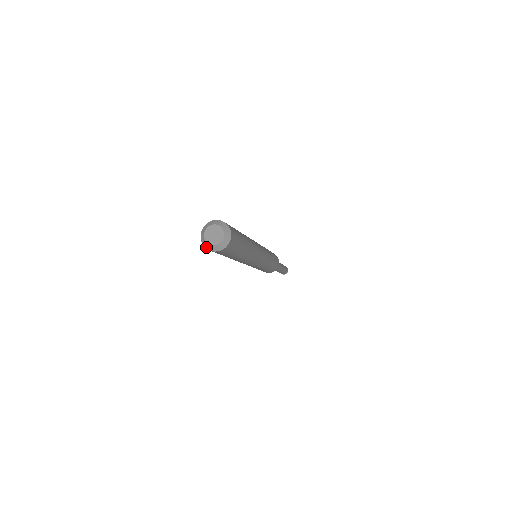
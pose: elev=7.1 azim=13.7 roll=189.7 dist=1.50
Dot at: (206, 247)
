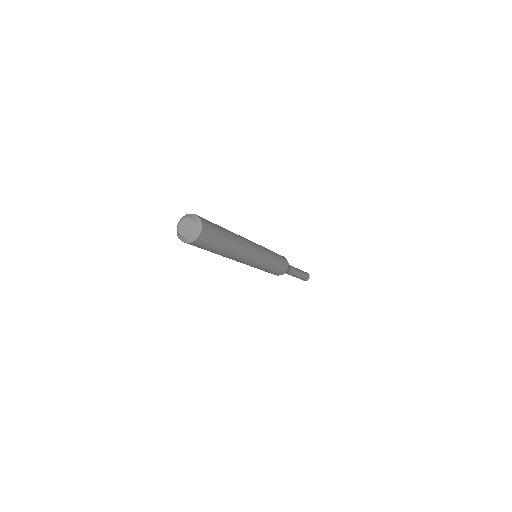
Dot at: (177, 234)
